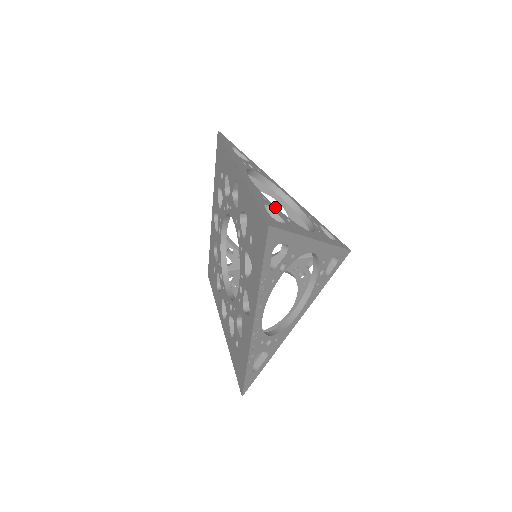
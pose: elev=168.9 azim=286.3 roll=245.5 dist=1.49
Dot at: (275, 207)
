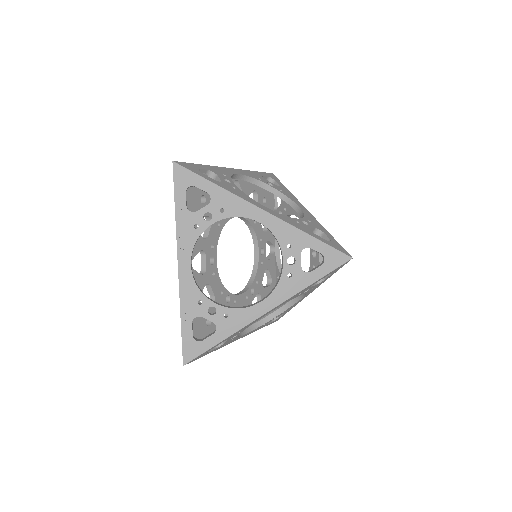
Dot at: (231, 181)
